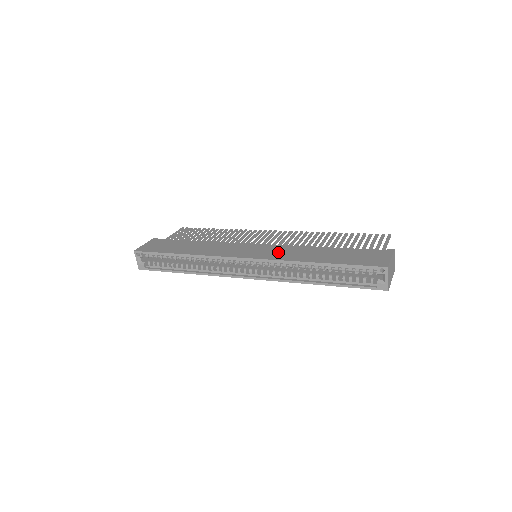
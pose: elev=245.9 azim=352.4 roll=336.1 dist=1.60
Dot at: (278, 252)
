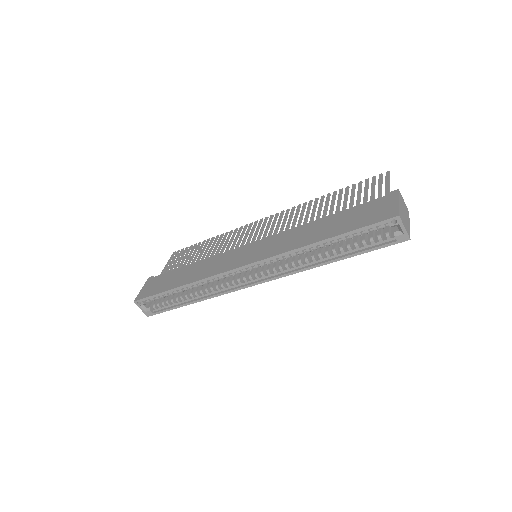
Dot at: (276, 244)
